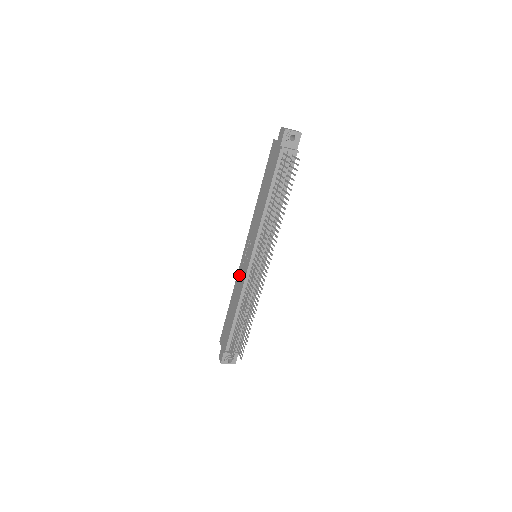
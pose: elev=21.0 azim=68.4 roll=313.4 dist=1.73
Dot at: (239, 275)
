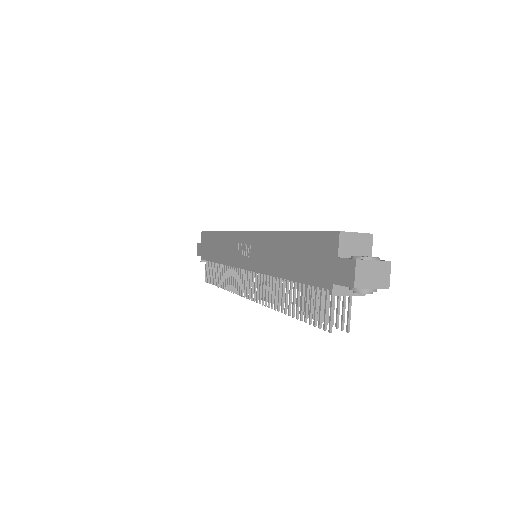
Dot at: (231, 241)
